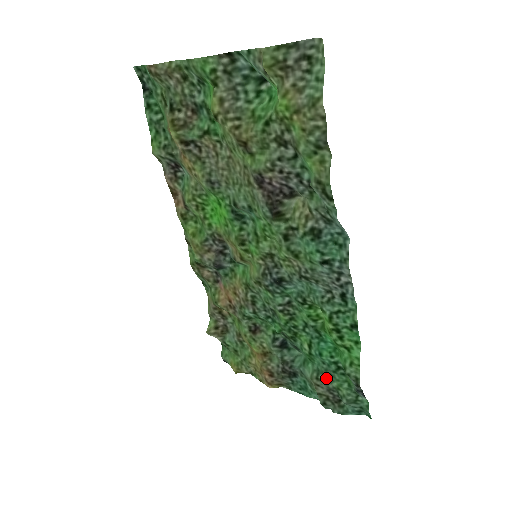
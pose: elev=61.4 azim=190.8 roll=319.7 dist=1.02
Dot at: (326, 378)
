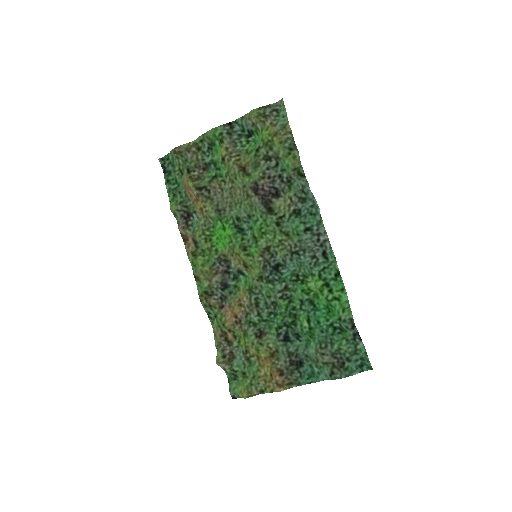
Dot at: (328, 345)
